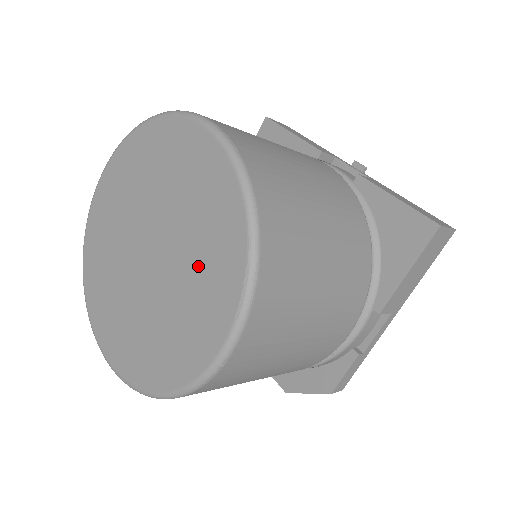
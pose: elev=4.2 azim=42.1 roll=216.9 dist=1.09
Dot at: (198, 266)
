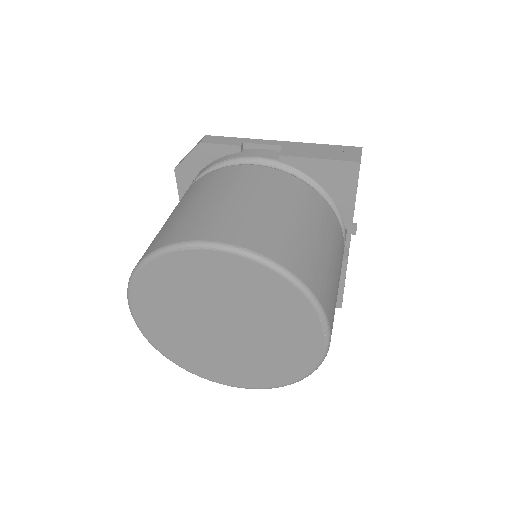
Dot at: (250, 364)
